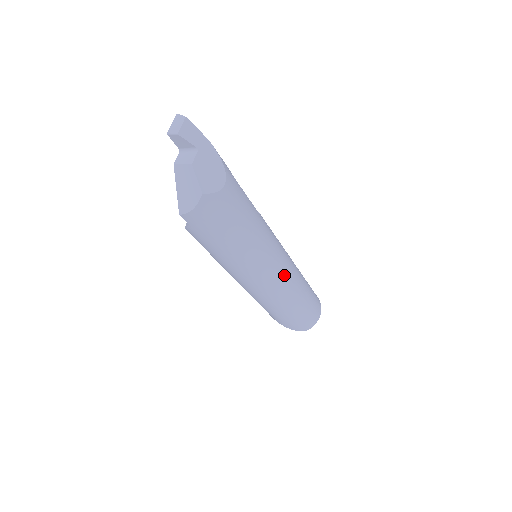
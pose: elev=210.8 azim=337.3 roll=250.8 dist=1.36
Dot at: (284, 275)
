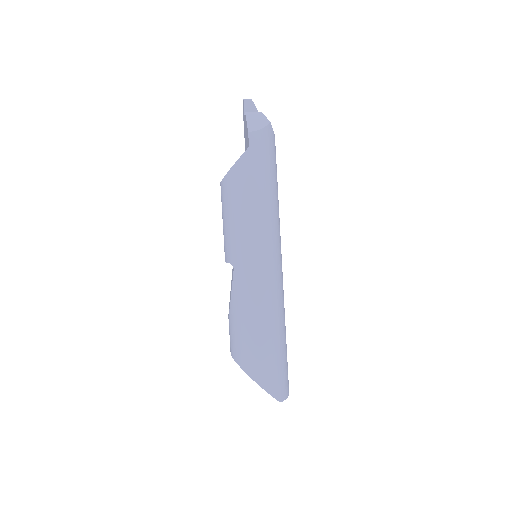
Dot at: (282, 276)
